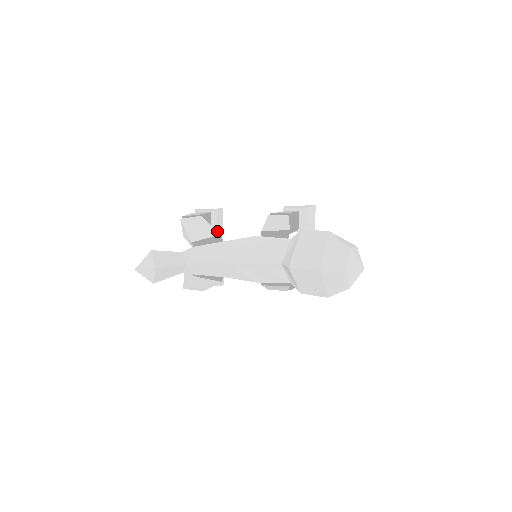
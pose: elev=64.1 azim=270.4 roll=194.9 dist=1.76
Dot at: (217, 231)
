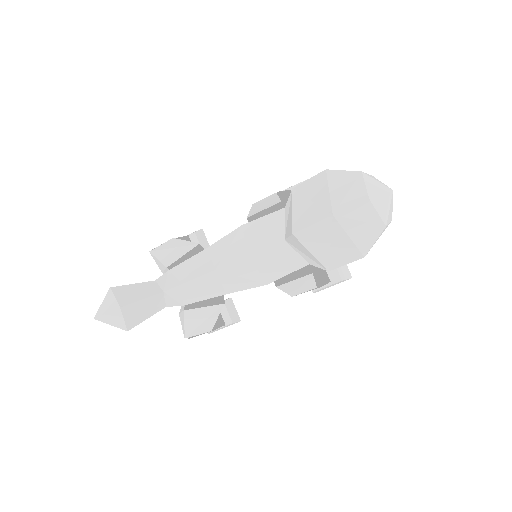
Dot at: (194, 242)
